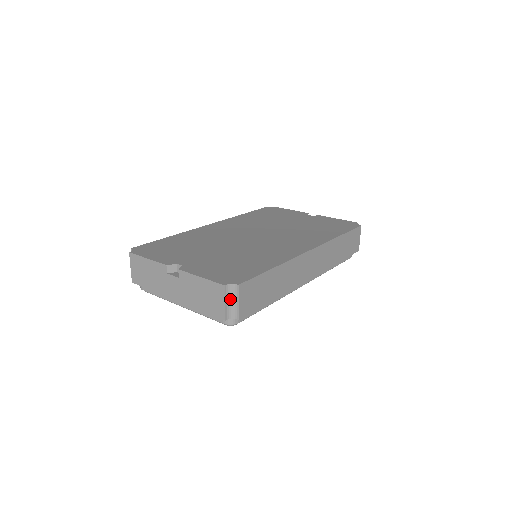
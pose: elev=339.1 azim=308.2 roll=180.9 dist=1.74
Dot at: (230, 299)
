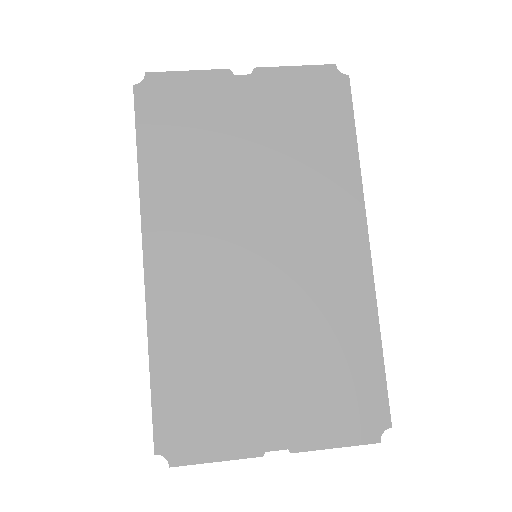
Dot at: occluded
